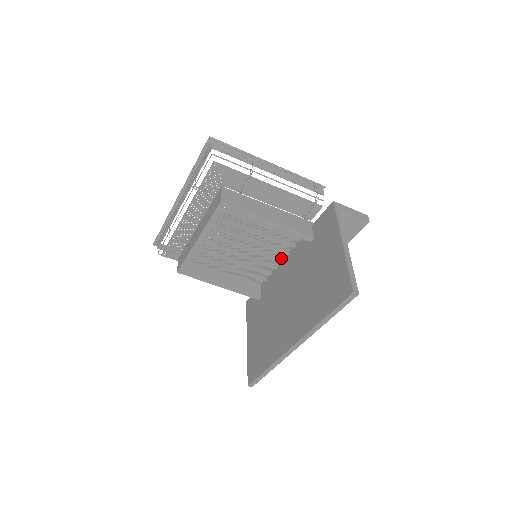
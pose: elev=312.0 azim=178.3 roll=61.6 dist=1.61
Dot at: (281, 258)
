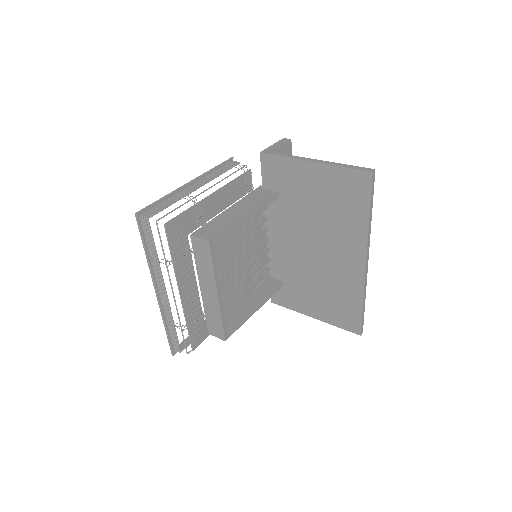
Dot at: (265, 239)
